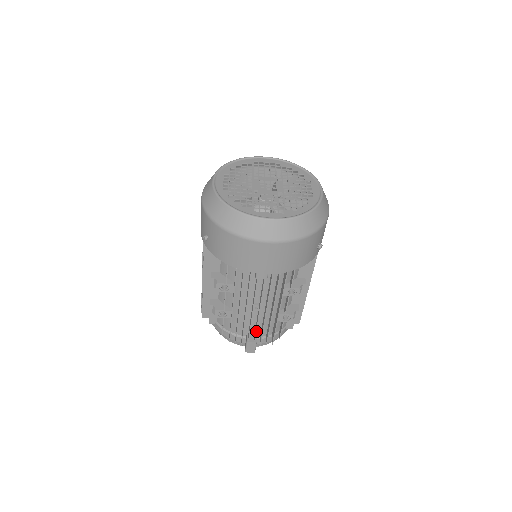
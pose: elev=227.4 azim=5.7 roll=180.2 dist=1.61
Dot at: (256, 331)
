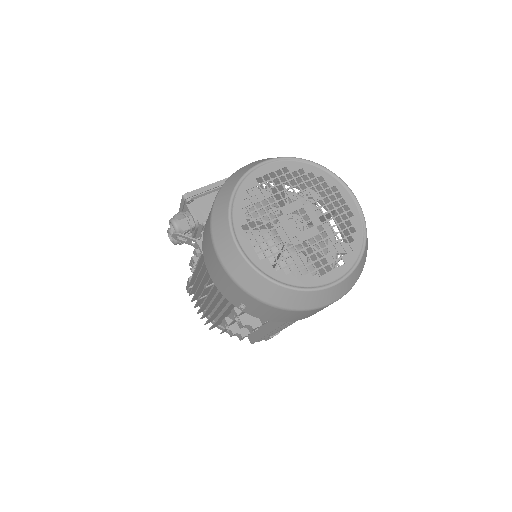
Dot at: occluded
